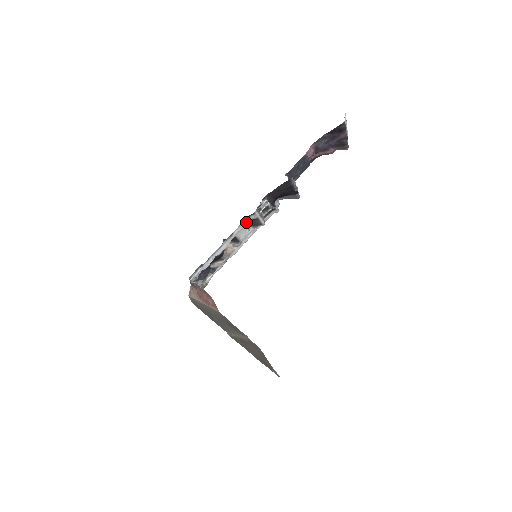
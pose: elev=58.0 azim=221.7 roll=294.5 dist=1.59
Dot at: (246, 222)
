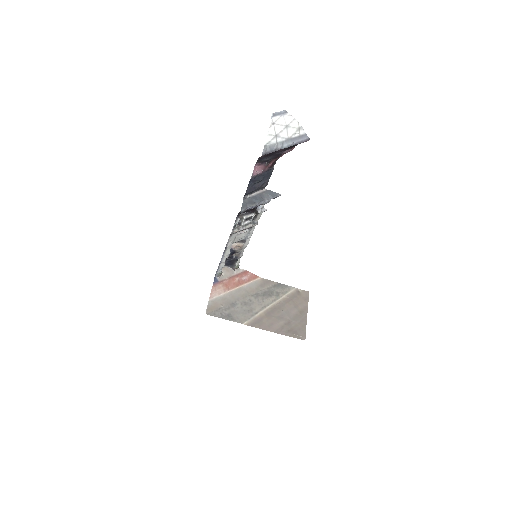
Dot at: (232, 237)
